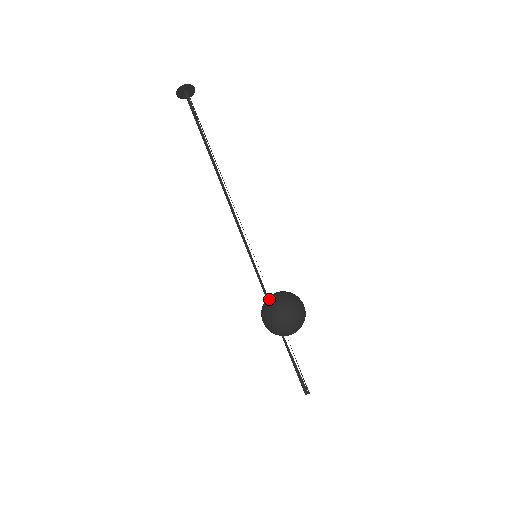
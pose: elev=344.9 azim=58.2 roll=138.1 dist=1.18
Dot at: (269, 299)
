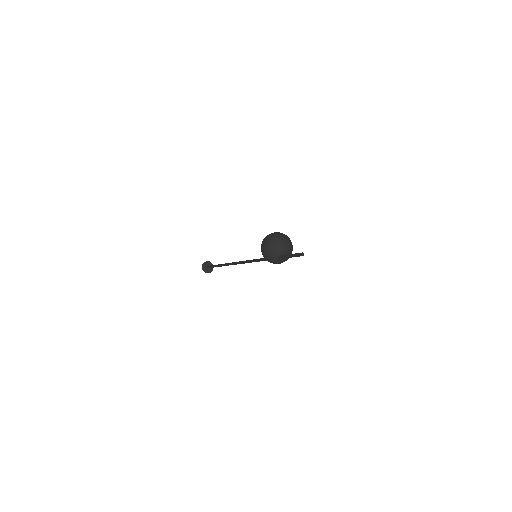
Dot at: occluded
